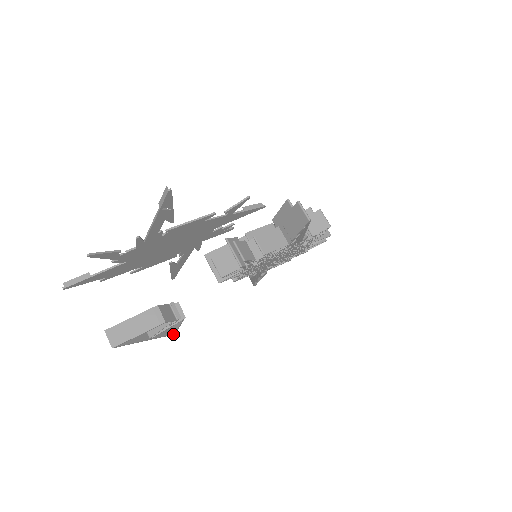
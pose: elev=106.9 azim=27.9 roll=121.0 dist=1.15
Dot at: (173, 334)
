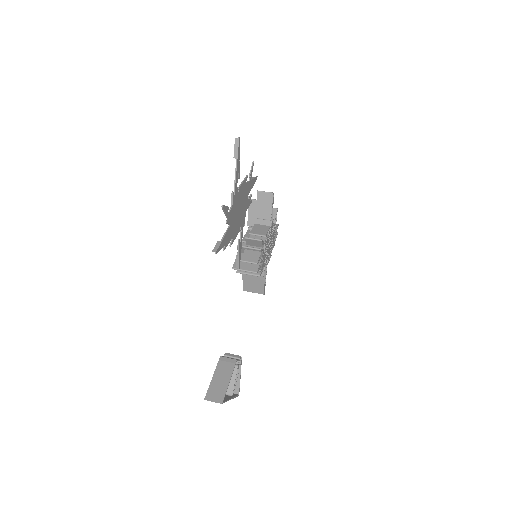
Dot at: (238, 395)
